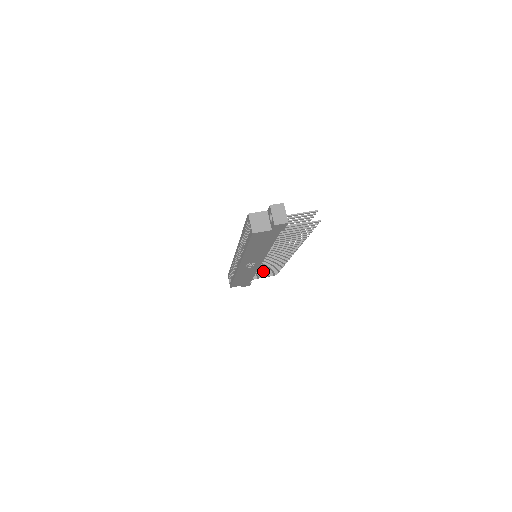
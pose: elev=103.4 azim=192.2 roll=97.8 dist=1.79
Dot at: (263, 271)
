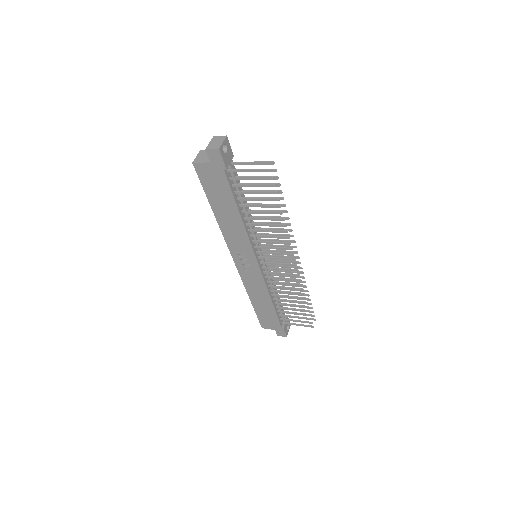
Dot at: (286, 303)
